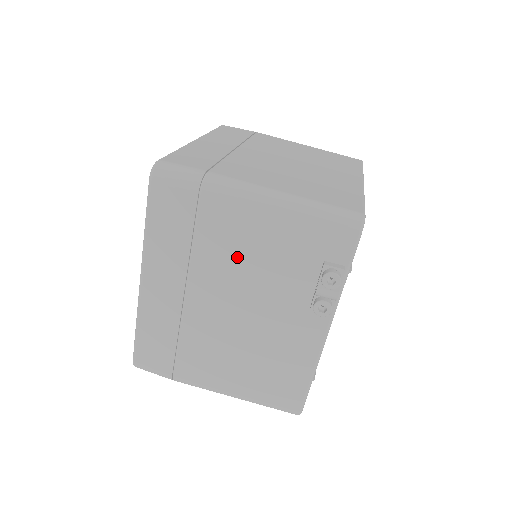
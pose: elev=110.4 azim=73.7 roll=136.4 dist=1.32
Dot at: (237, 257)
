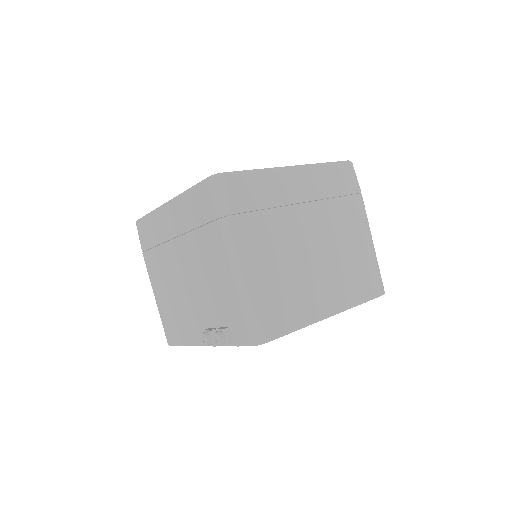
Dot at: (204, 265)
